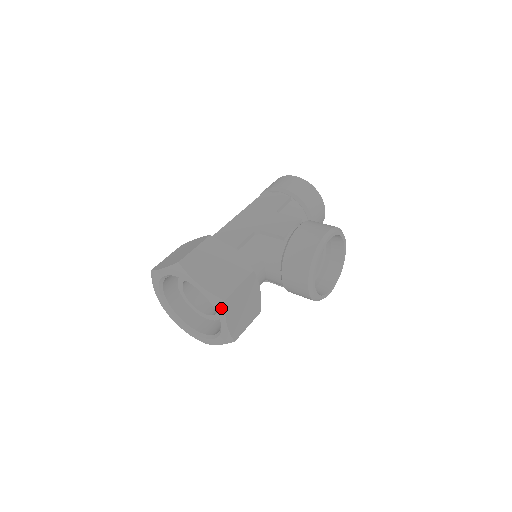
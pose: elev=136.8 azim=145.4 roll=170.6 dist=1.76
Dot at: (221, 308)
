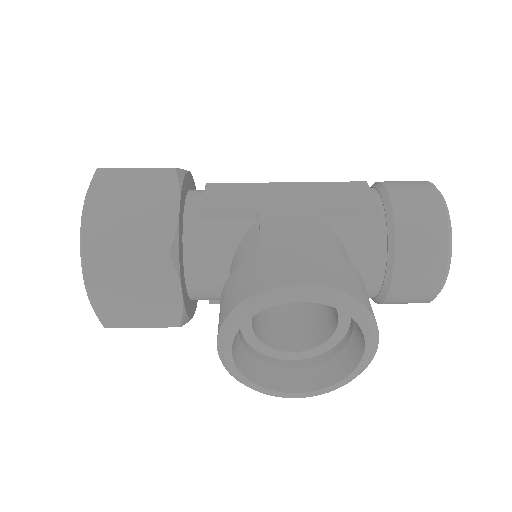
Dot at: (82, 262)
